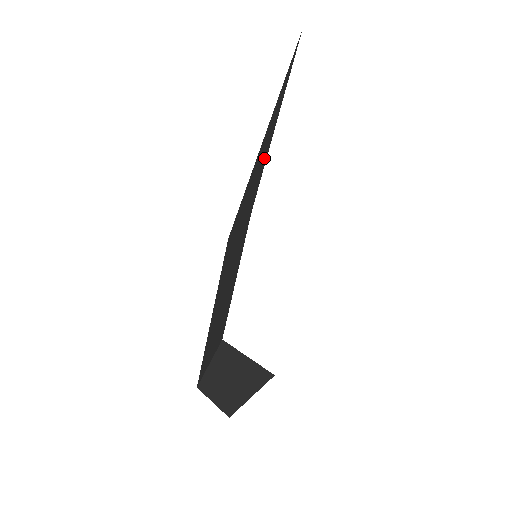
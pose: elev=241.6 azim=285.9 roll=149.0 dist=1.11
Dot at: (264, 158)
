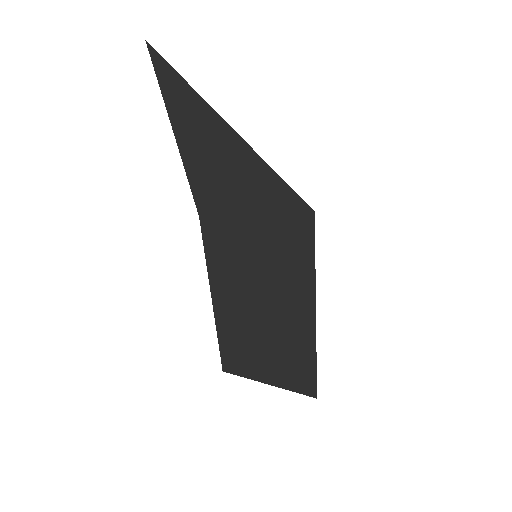
Dot at: occluded
